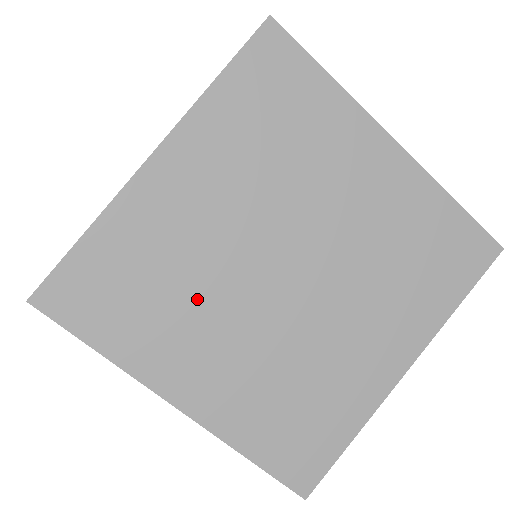
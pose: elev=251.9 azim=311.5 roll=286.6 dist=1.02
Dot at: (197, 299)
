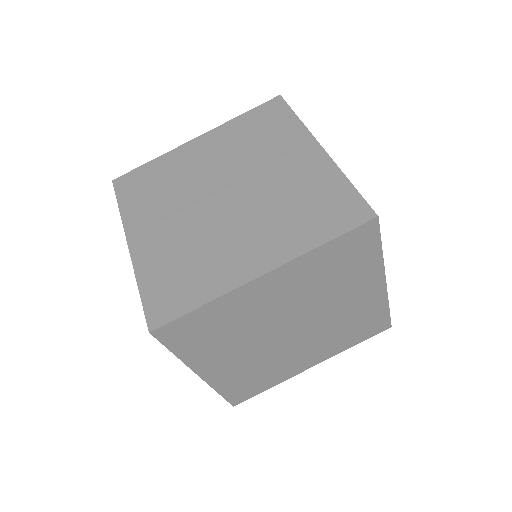
Dot at: (173, 197)
